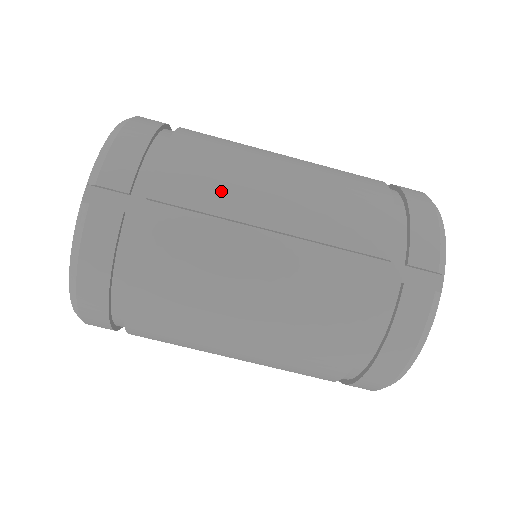
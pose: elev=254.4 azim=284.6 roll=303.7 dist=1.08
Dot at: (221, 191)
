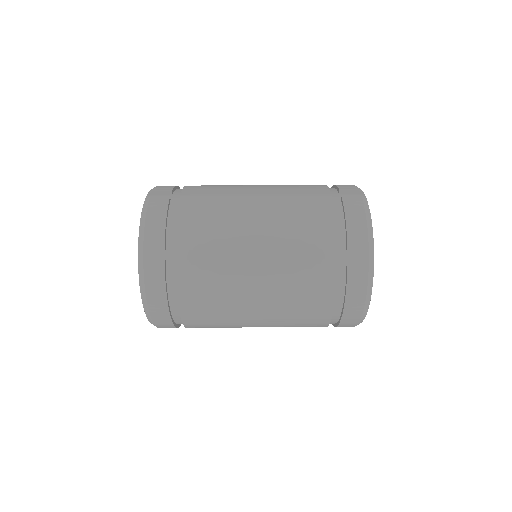
Dot at: (223, 186)
